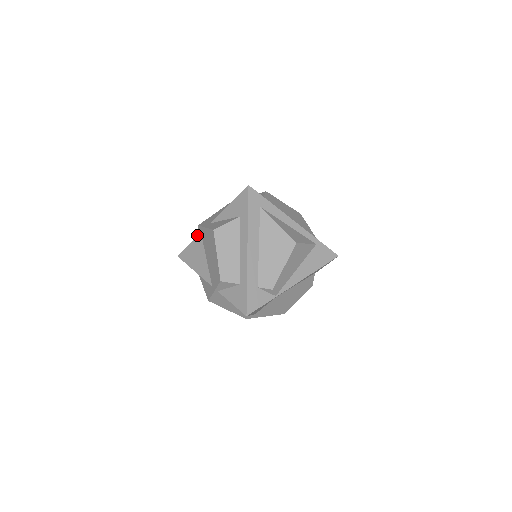
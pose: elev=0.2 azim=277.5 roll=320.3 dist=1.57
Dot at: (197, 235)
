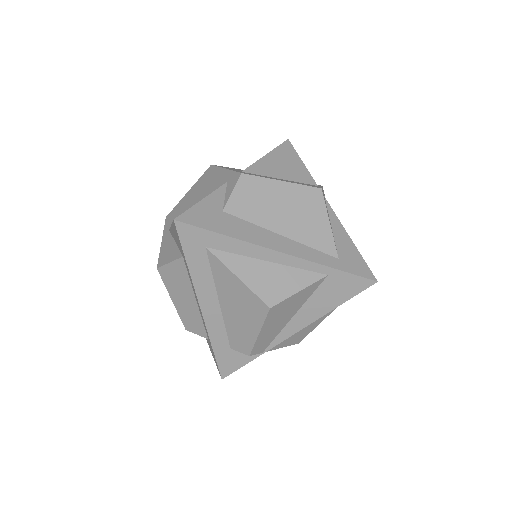
Dot at: occluded
